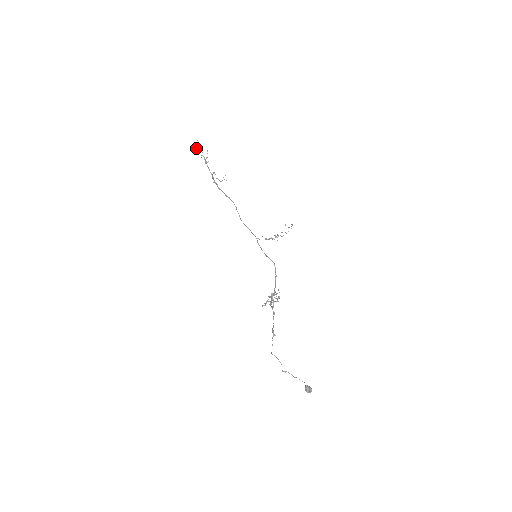
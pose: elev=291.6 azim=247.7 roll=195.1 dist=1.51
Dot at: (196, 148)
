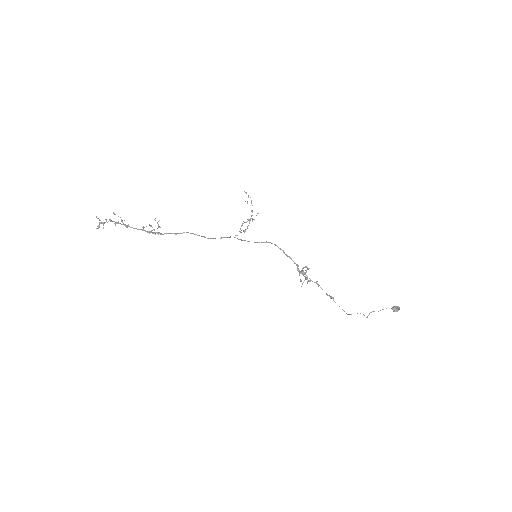
Dot at: (103, 224)
